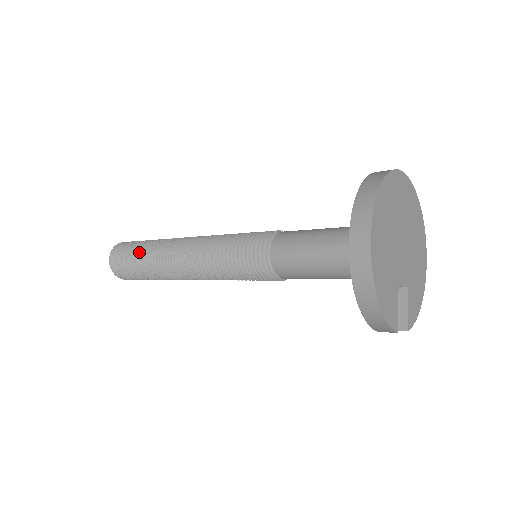
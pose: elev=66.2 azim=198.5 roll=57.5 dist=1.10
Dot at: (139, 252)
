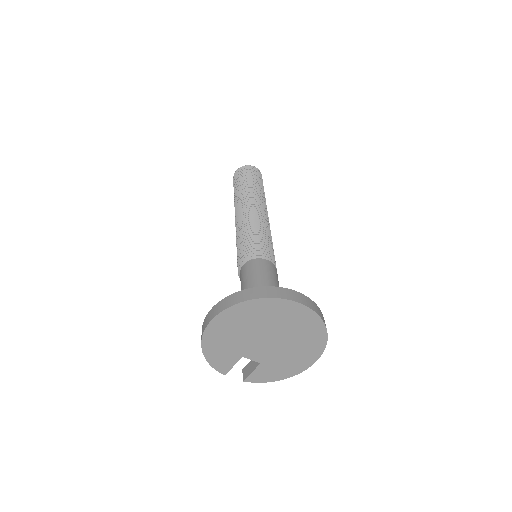
Dot at: (240, 185)
